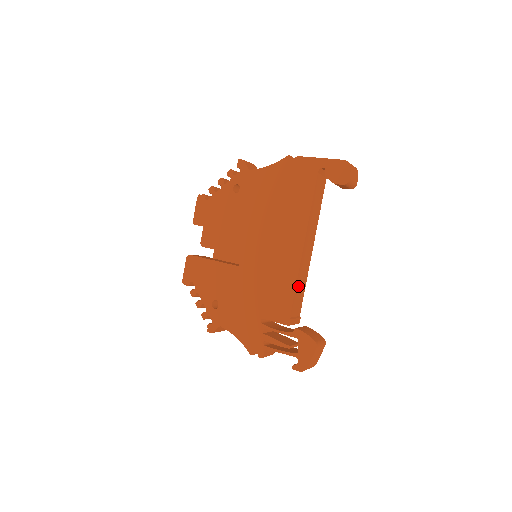
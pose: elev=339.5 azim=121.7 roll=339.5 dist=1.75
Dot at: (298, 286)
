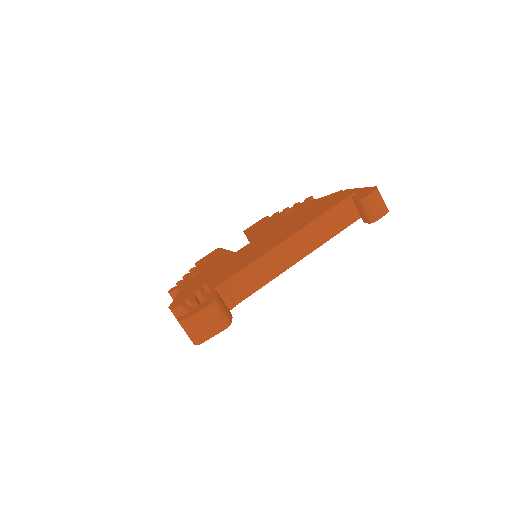
Dot at: (255, 268)
